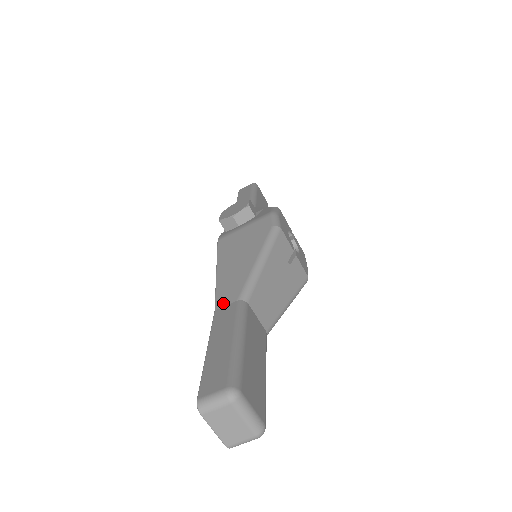
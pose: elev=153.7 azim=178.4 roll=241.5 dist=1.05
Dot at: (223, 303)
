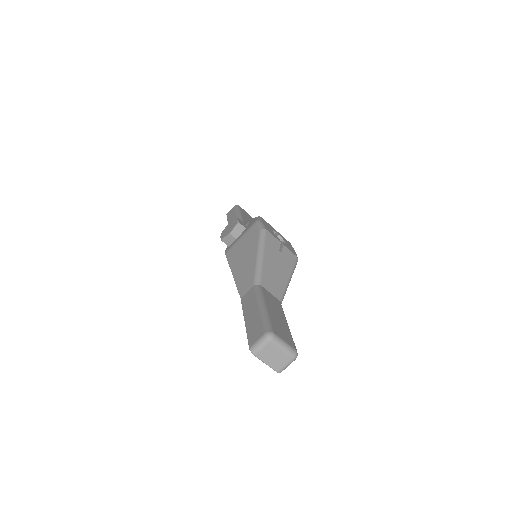
Dot at: (244, 291)
